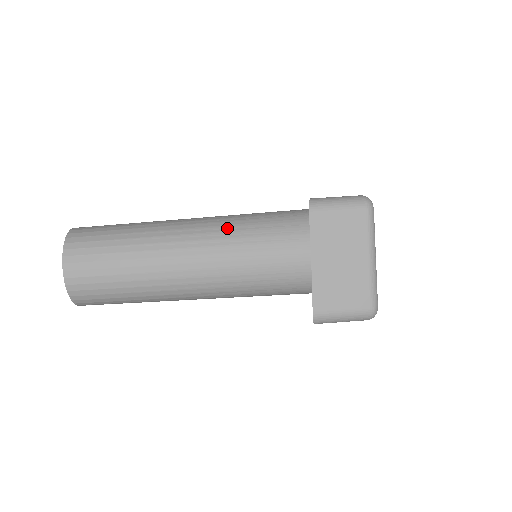
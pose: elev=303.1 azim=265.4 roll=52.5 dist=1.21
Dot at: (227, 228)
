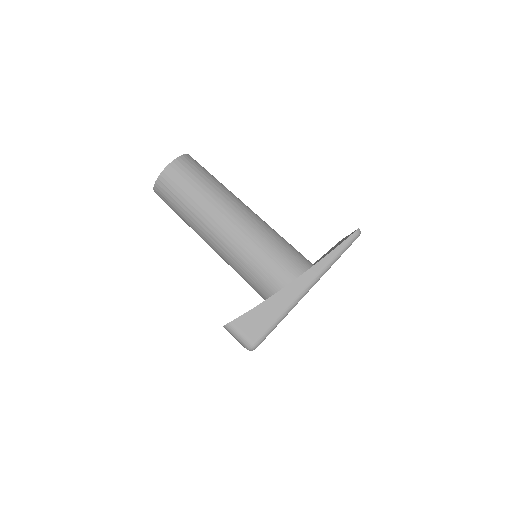
Dot at: (231, 252)
